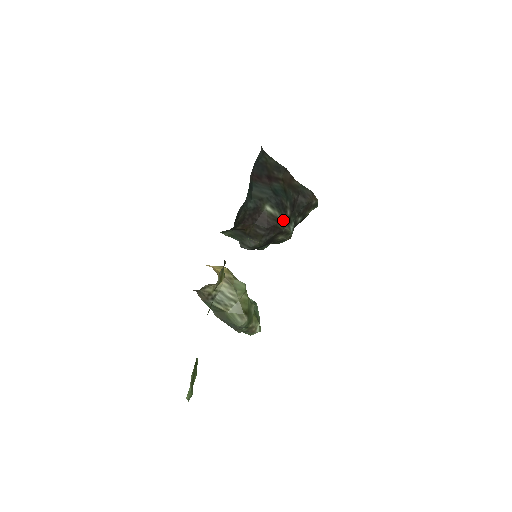
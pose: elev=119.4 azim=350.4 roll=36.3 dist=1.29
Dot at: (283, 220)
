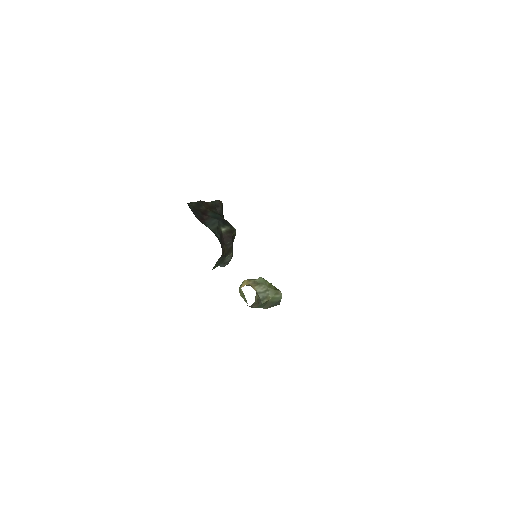
Dot at: (232, 228)
